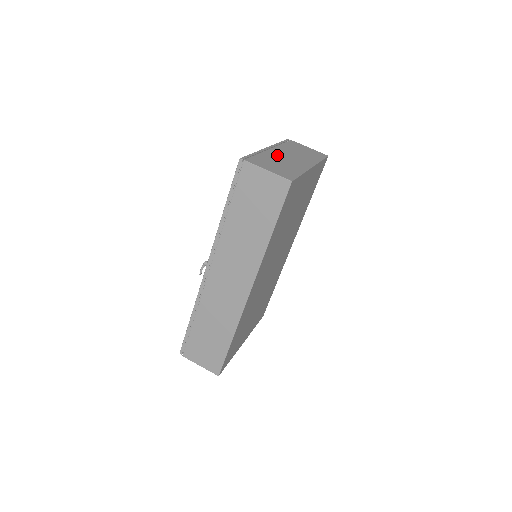
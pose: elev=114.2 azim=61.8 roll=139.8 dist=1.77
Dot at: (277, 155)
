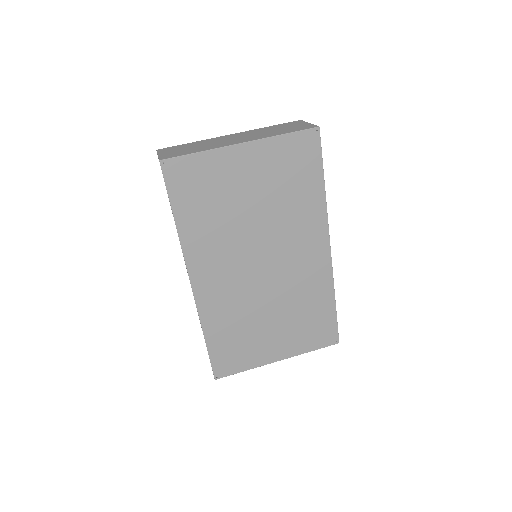
Dot at: (218, 139)
